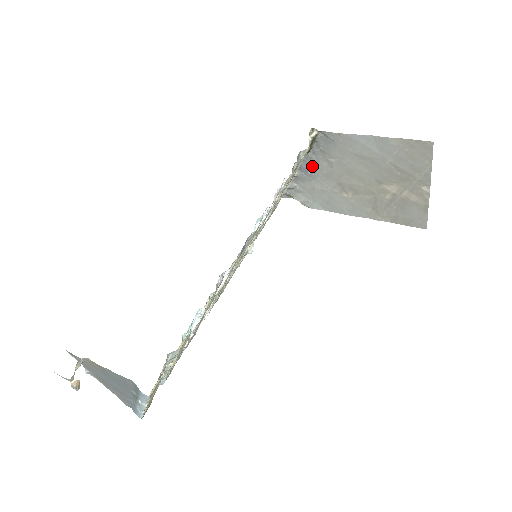
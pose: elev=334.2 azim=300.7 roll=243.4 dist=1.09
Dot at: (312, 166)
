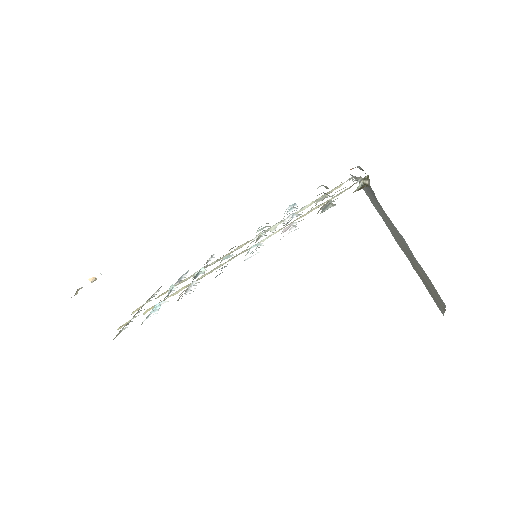
Dot at: (369, 191)
